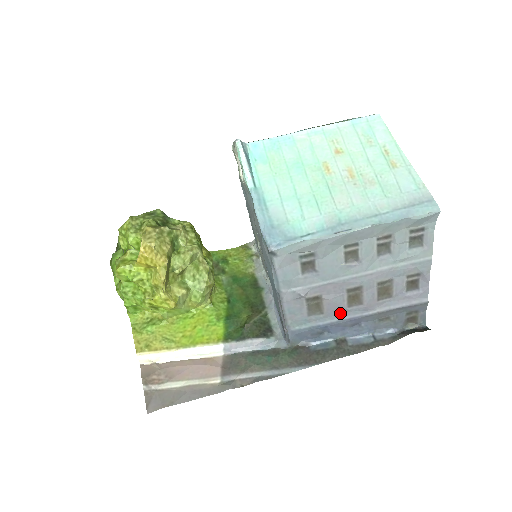
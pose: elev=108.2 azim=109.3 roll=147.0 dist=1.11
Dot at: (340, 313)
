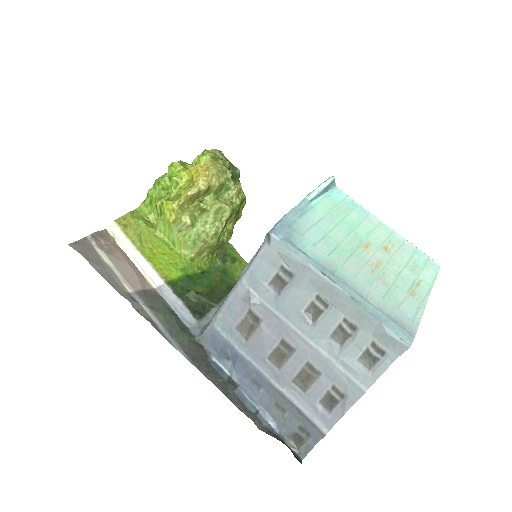
Dot at: (258, 356)
